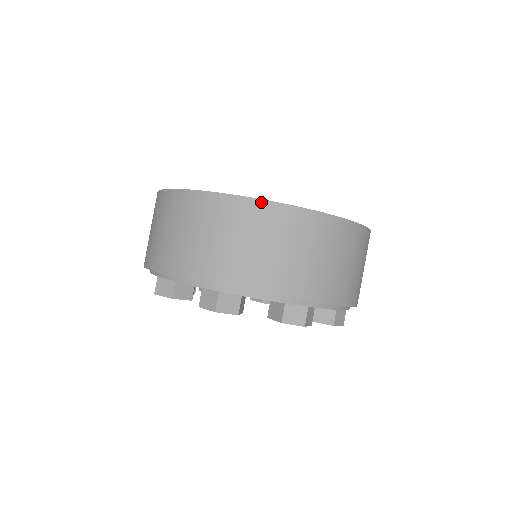
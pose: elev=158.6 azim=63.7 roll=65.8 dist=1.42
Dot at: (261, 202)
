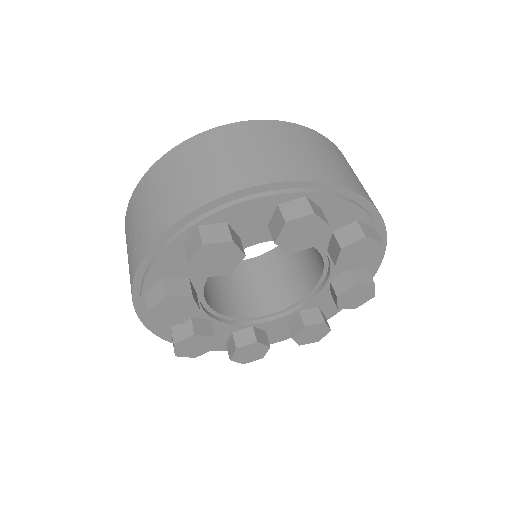
Dot at: (303, 127)
